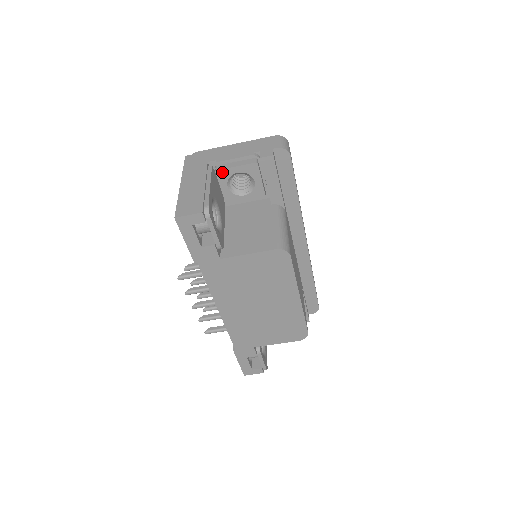
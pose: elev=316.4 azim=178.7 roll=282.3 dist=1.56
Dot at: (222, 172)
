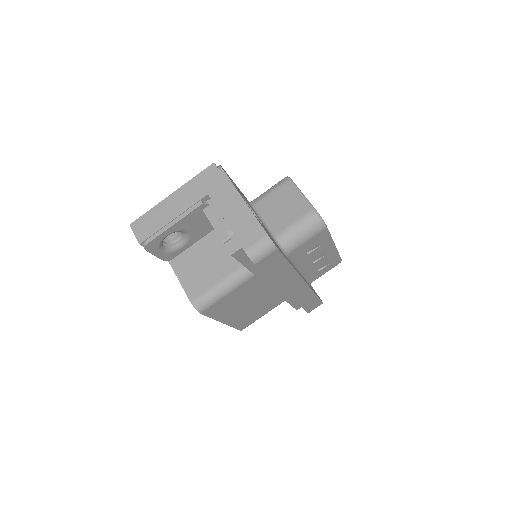
Dot at: (207, 215)
